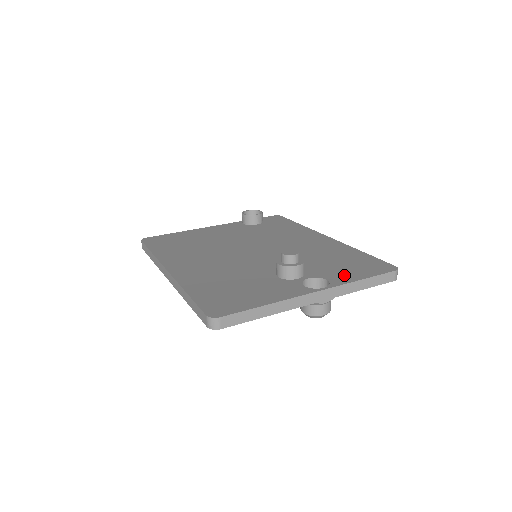
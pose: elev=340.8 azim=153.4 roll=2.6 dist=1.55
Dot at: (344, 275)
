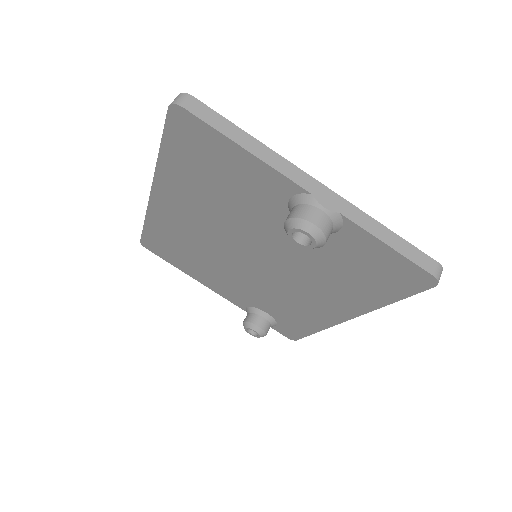
Dot at: occluded
